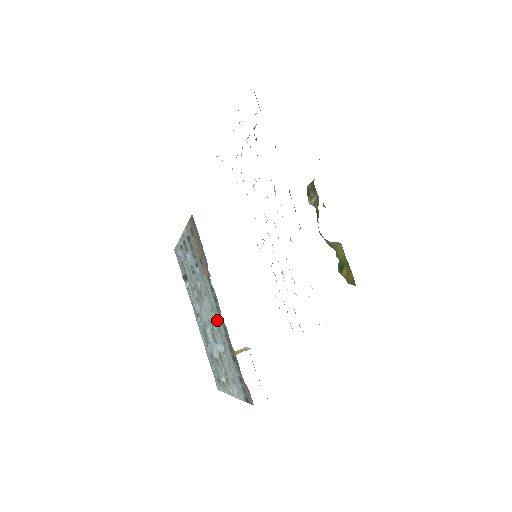
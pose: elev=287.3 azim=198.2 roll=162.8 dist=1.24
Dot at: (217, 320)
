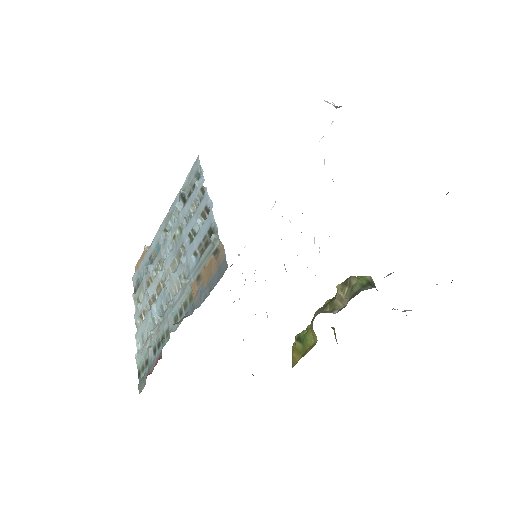
Dot at: (168, 316)
